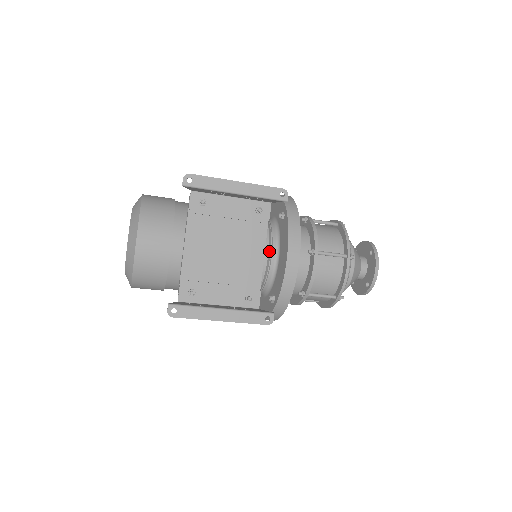
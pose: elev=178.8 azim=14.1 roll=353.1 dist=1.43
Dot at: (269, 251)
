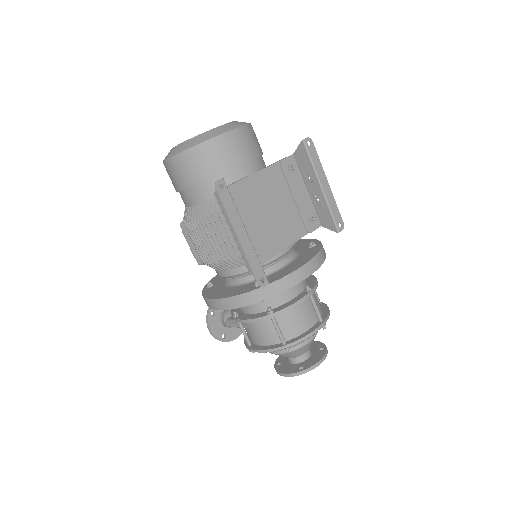
Dot at: (288, 252)
